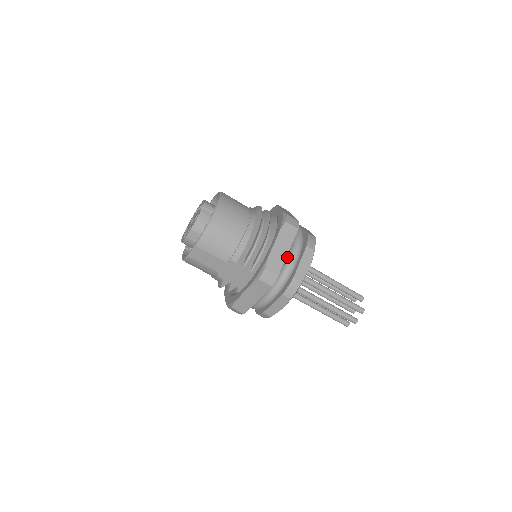
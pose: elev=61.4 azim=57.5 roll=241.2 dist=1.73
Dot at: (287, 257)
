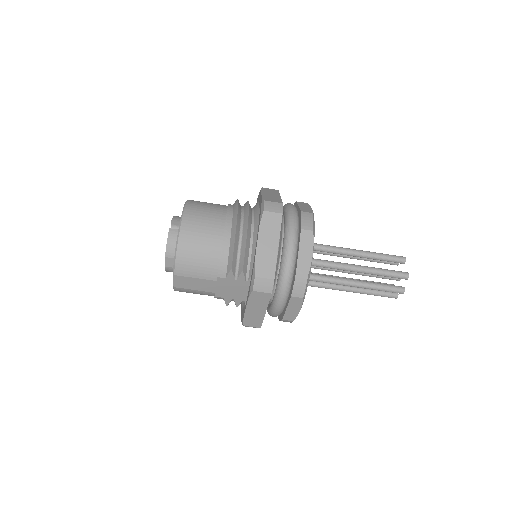
Dot at: (282, 251)
